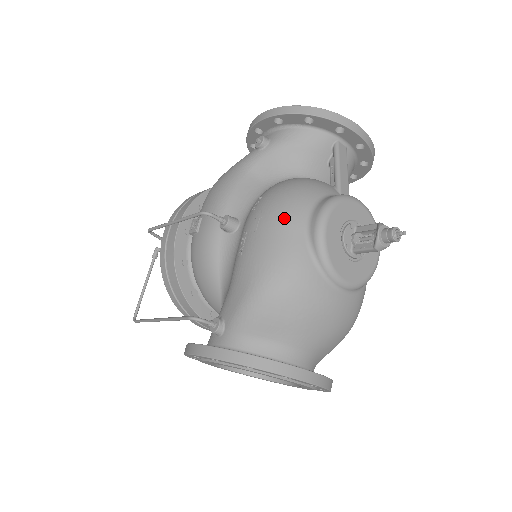
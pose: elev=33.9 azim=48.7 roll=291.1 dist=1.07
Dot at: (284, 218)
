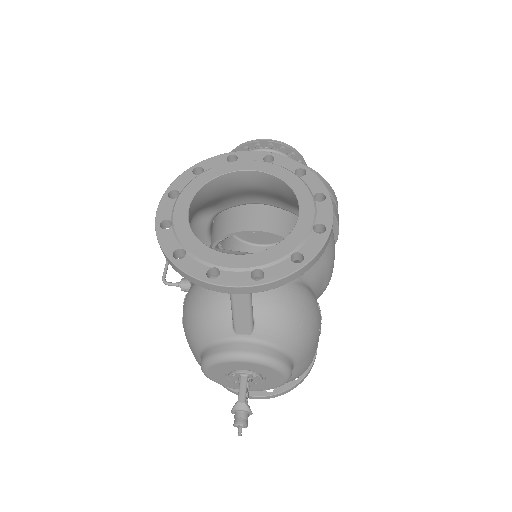
Dot at: (188, 343)
